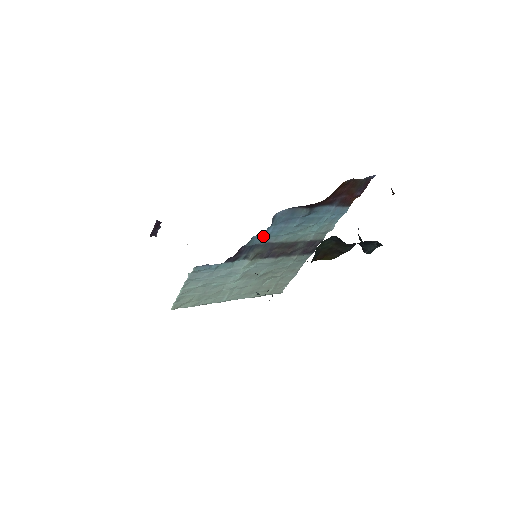
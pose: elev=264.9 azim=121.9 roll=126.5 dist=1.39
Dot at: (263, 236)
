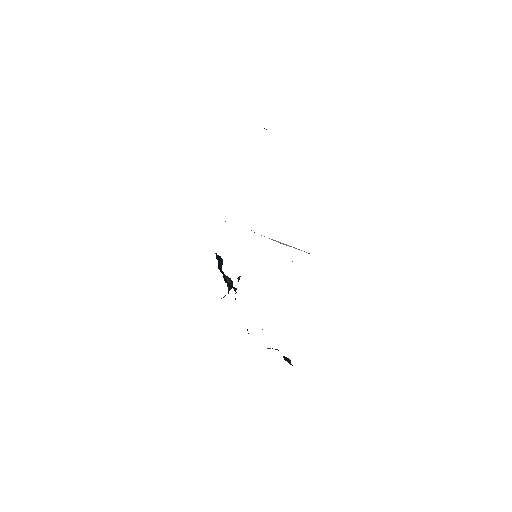
Dot at: occluded
